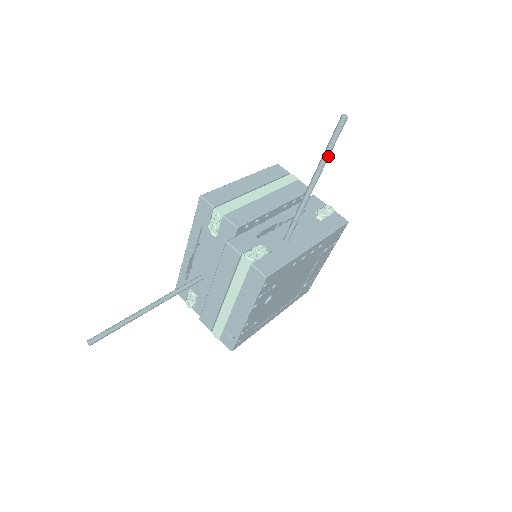
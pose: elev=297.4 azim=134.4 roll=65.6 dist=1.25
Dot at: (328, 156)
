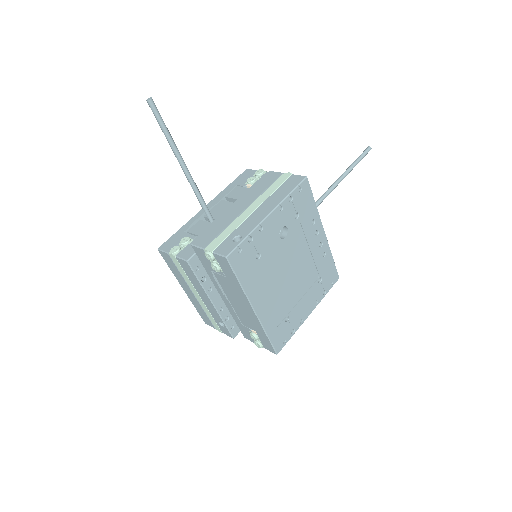
Dot at: (355, 164)
